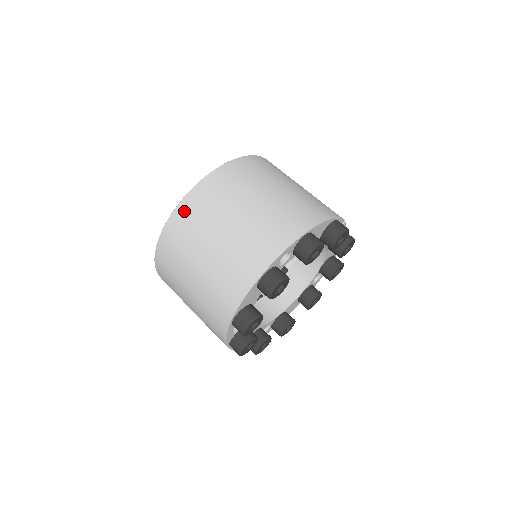
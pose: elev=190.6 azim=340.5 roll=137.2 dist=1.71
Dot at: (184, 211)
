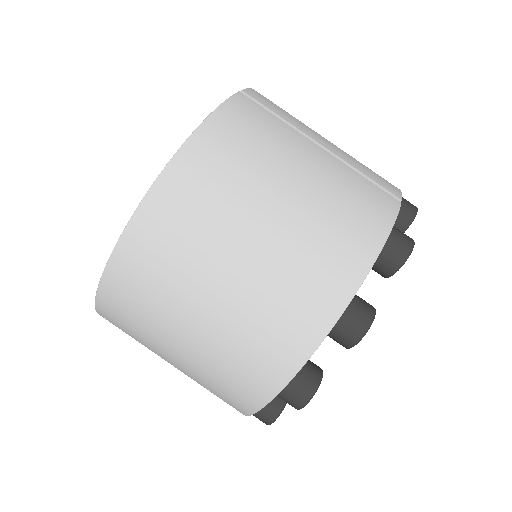
Dot at: (116, 290)
